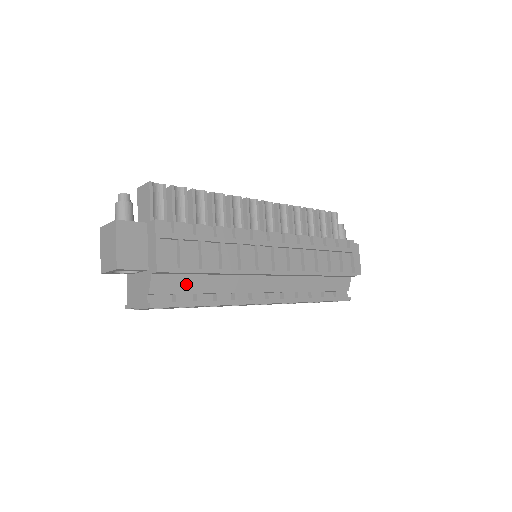
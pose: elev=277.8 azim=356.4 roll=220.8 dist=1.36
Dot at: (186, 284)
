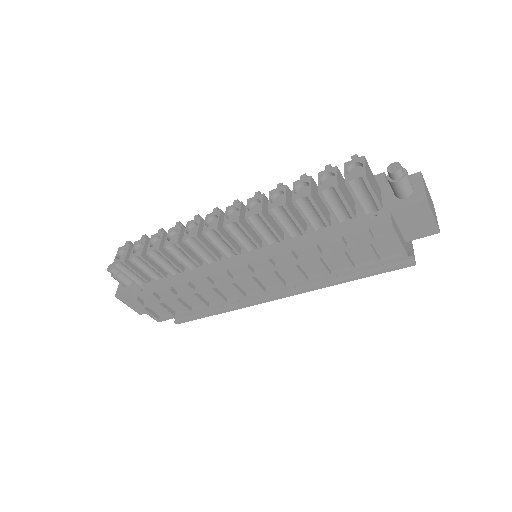
Dot at: occluded
